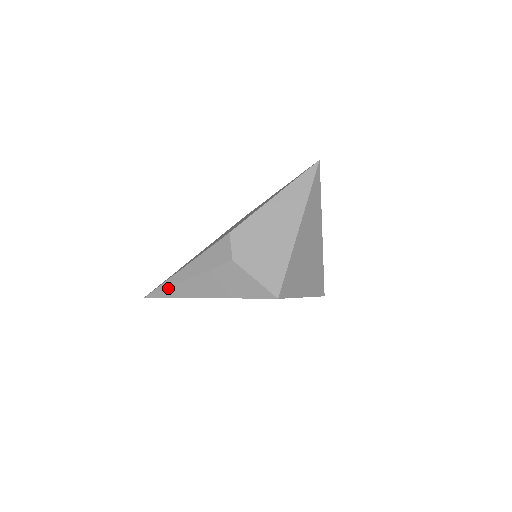
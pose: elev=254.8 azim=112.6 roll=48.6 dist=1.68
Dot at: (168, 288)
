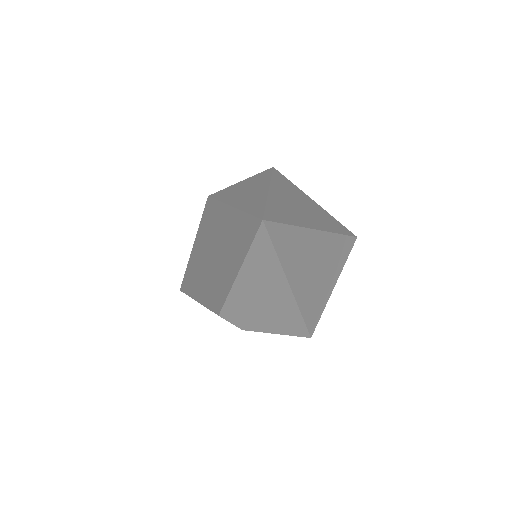
Dot at: occluded
